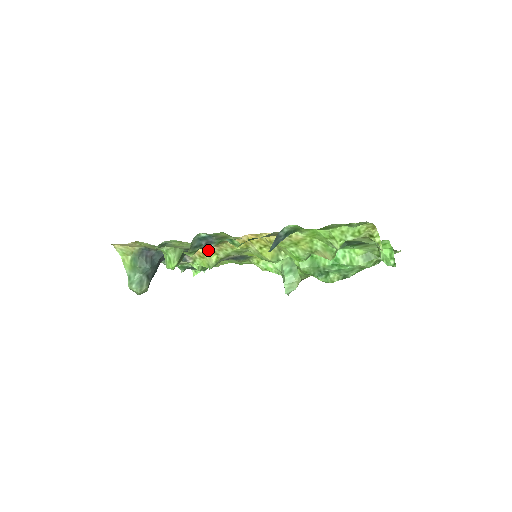
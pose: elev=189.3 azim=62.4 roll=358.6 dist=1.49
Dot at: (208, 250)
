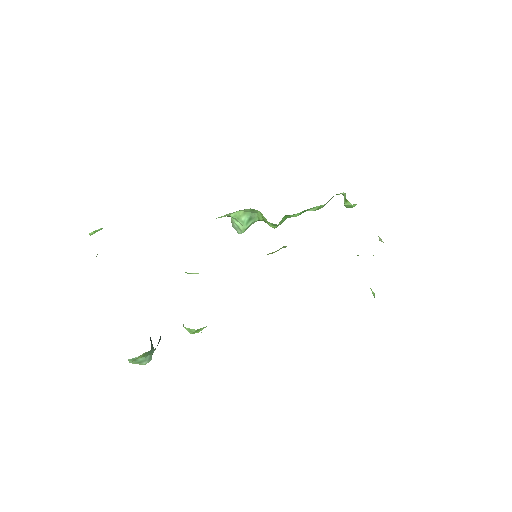
Dot at: occluded
